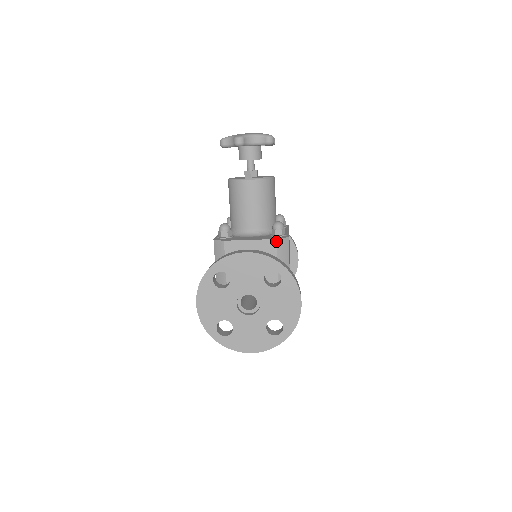
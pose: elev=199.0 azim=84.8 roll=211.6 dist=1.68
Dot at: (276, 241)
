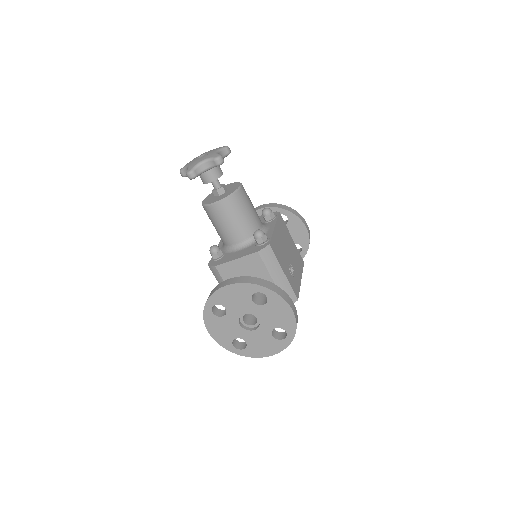
Dot at: (258, 253)
